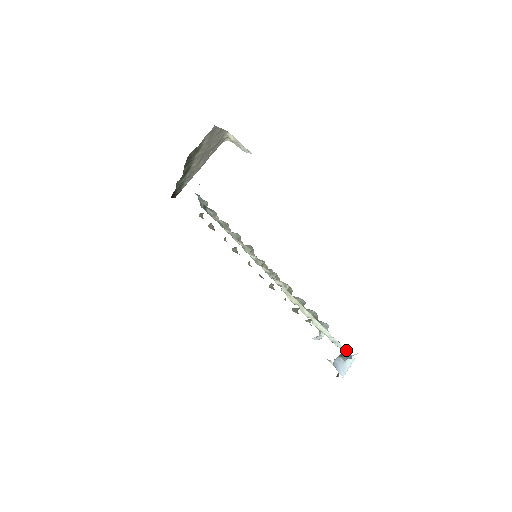
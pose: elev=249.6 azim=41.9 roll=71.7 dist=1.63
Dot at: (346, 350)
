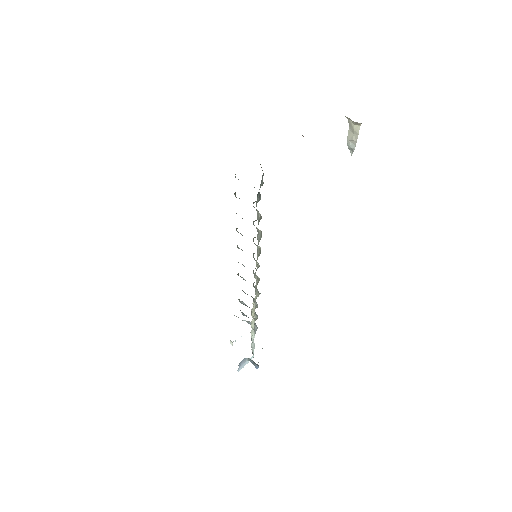
Dot at: occluded
